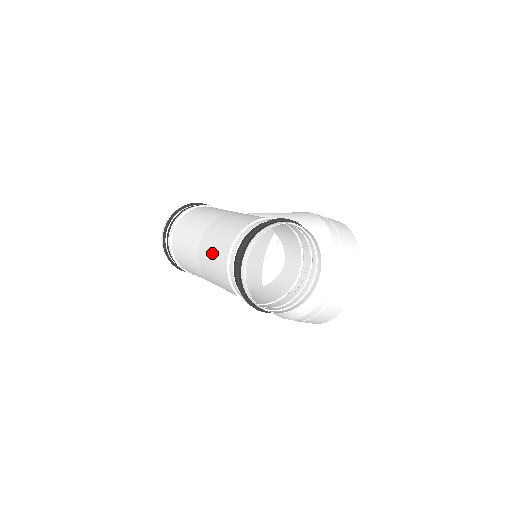
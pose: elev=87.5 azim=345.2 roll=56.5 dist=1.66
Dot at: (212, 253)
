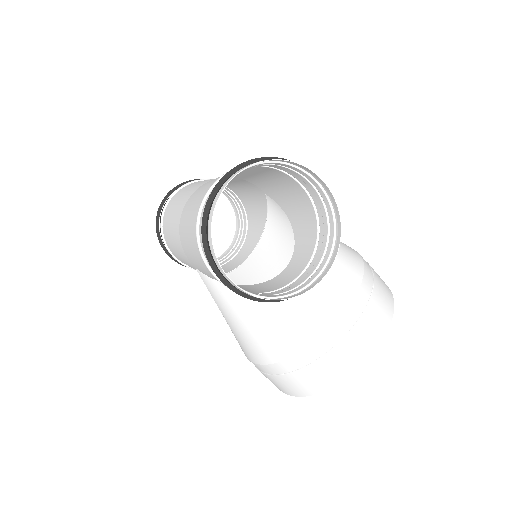
Dot at: (199, 193)
